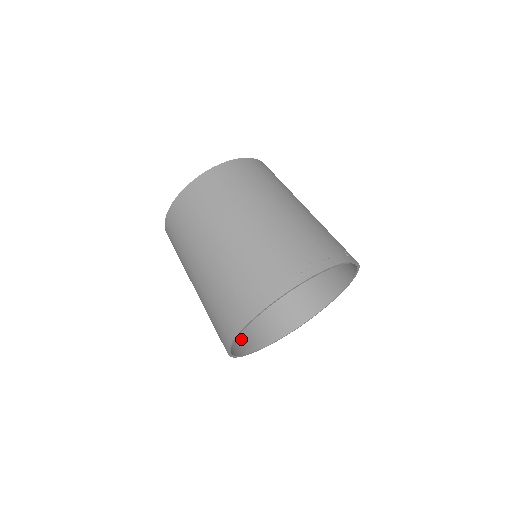
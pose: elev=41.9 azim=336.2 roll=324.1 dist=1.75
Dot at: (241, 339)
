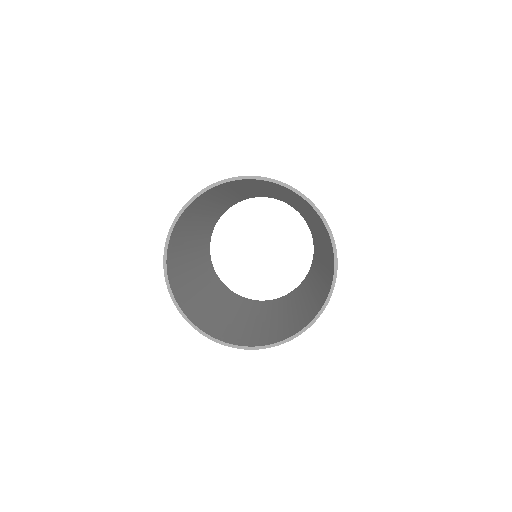
Dot at: (173, 261)
